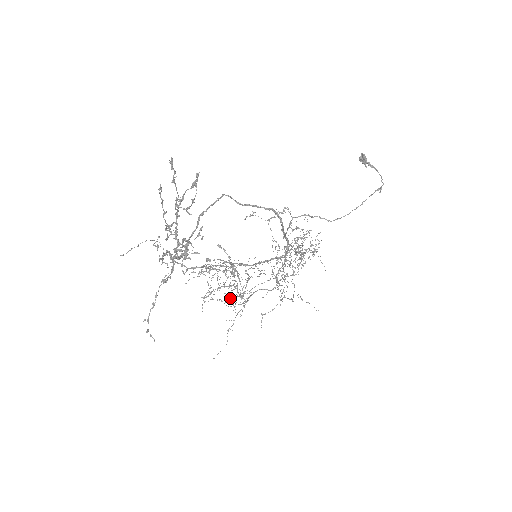
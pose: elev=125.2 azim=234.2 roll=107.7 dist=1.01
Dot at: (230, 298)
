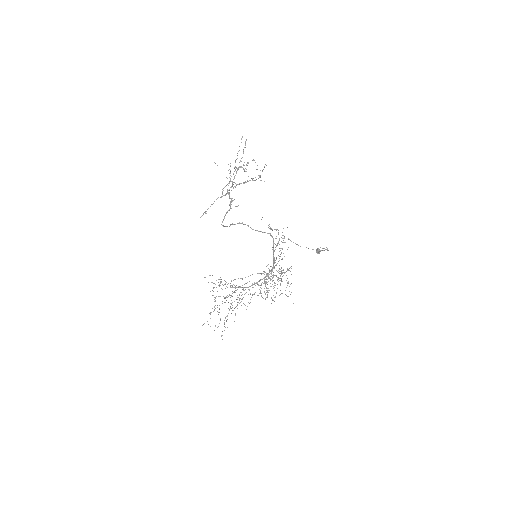
Dot at: (221, 335)
